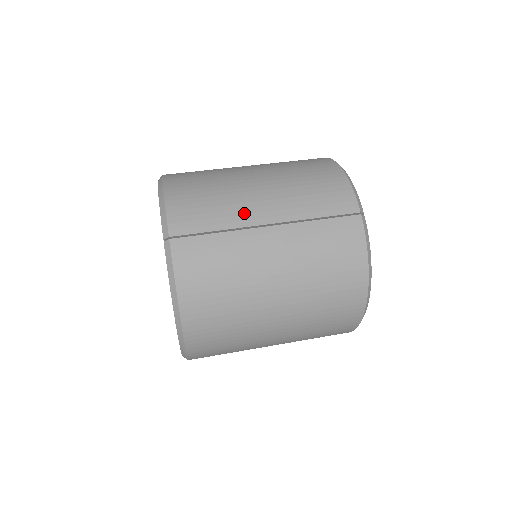
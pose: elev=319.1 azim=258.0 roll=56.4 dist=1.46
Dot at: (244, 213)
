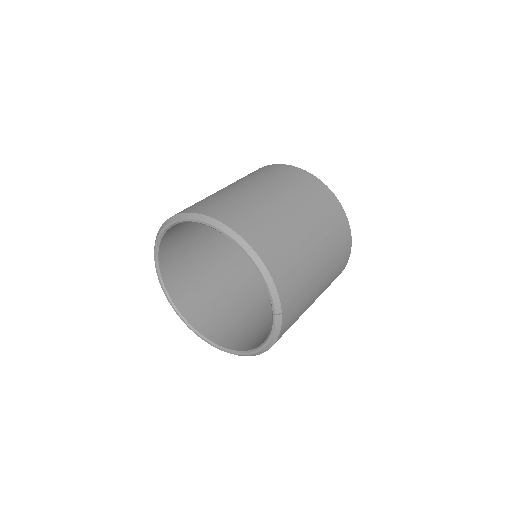
Dot at: (312, 272)
